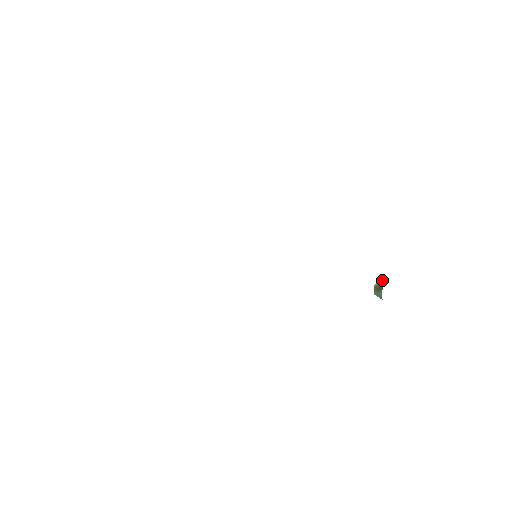
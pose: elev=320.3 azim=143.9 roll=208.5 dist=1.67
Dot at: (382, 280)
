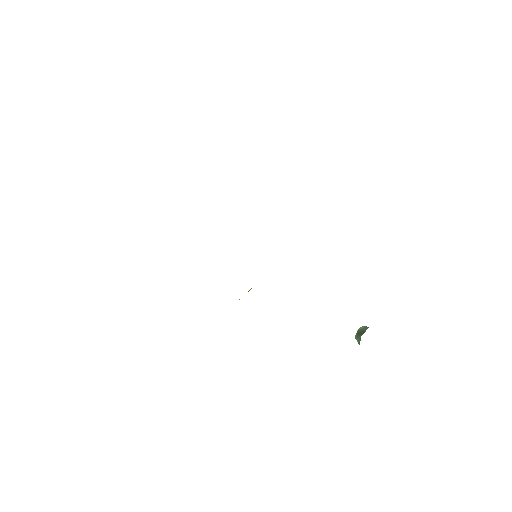
Dot at: (366, 326)
